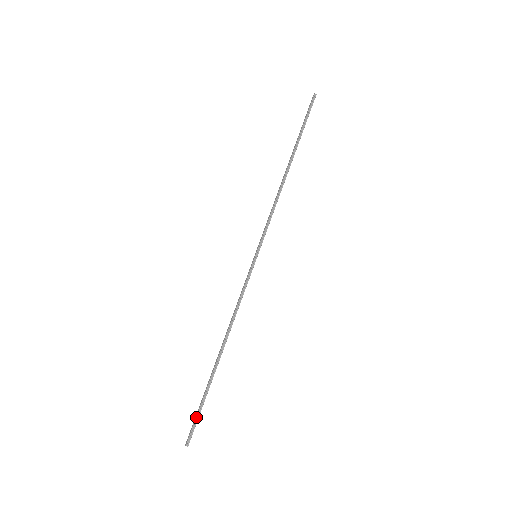
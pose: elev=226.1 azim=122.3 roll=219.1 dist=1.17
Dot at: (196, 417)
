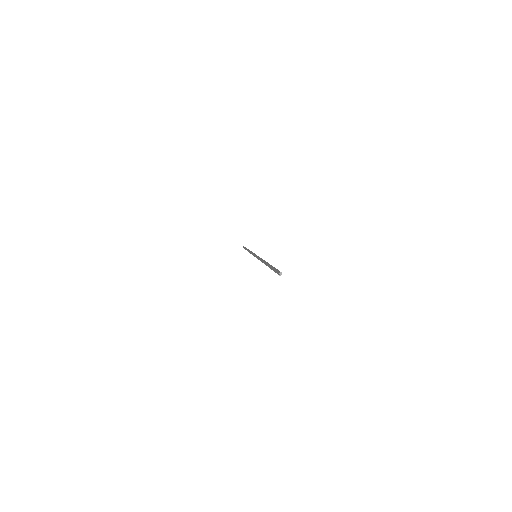
Dot at: (277, 269)
